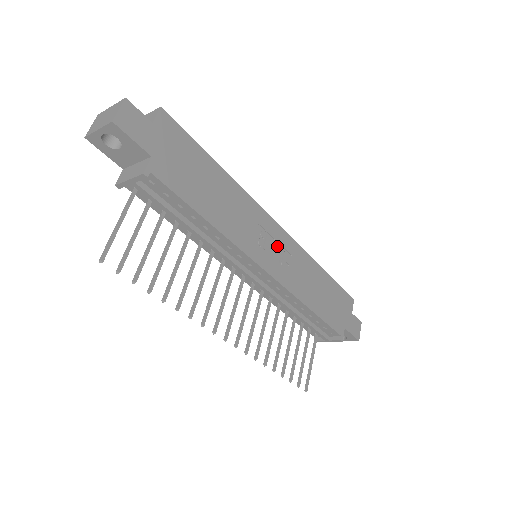
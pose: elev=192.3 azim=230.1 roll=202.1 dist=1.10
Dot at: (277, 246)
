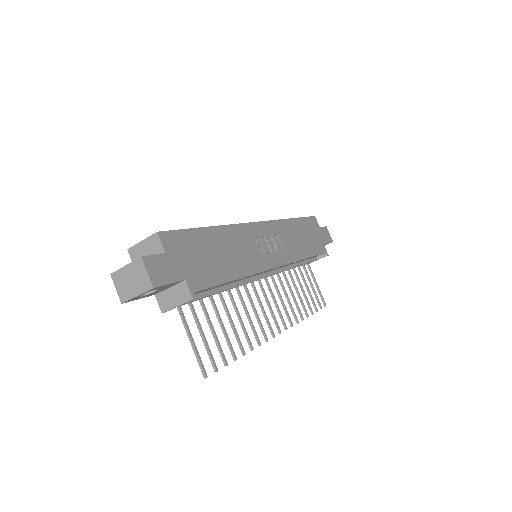
Dot at: (268, 239)
